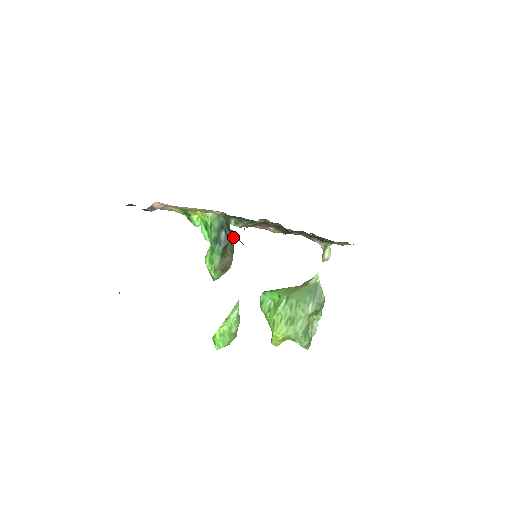
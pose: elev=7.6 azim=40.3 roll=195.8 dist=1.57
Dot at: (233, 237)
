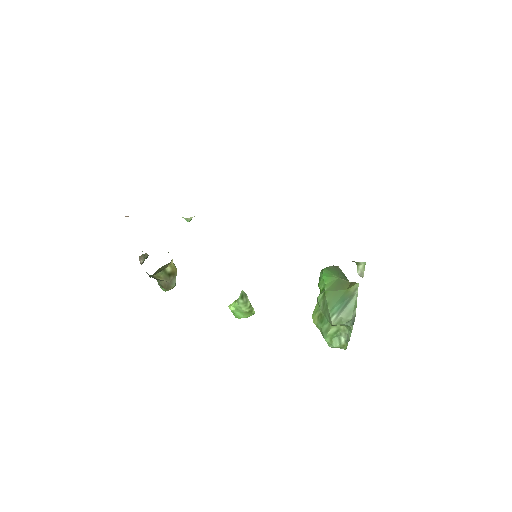
Dot at: occluded
